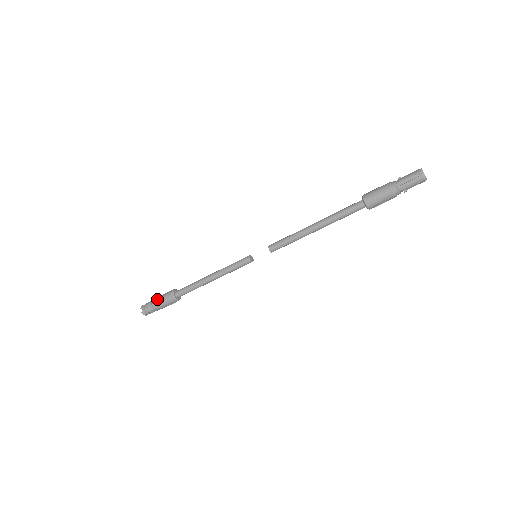
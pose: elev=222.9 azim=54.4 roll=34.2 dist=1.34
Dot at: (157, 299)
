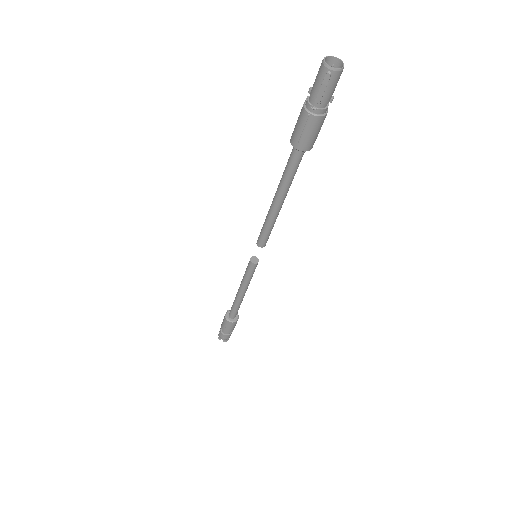
Dot at: (222, 329)
